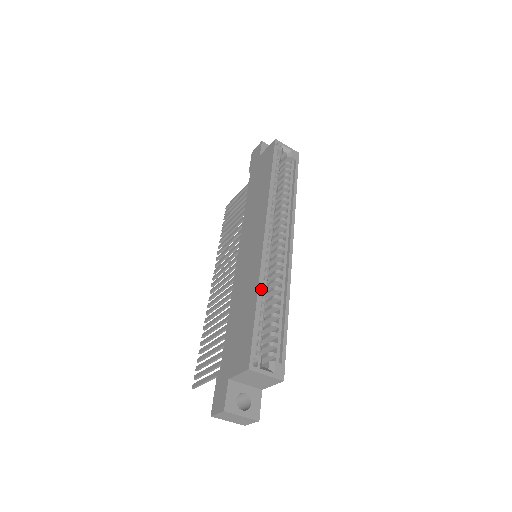
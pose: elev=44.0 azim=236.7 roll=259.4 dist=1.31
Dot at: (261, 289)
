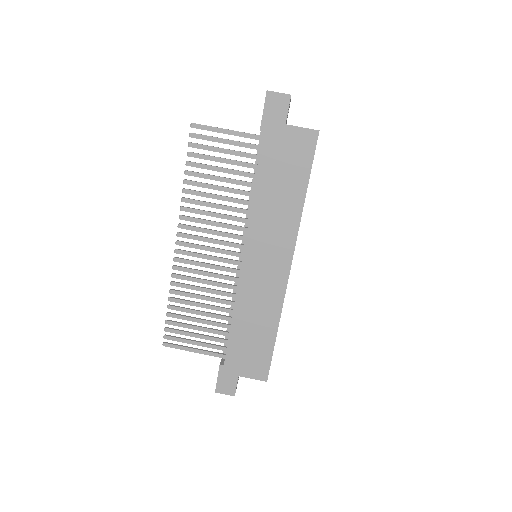
Dot at: occluded
